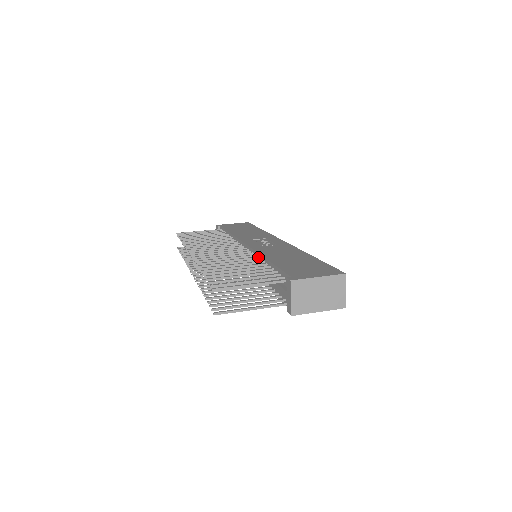
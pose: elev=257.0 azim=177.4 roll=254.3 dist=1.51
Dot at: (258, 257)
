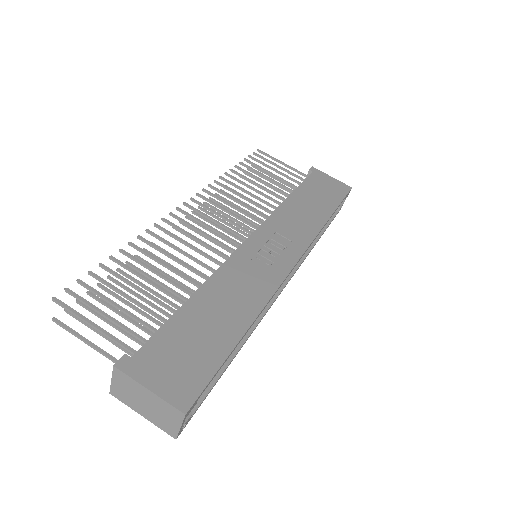
Dot at: (216, 272)
